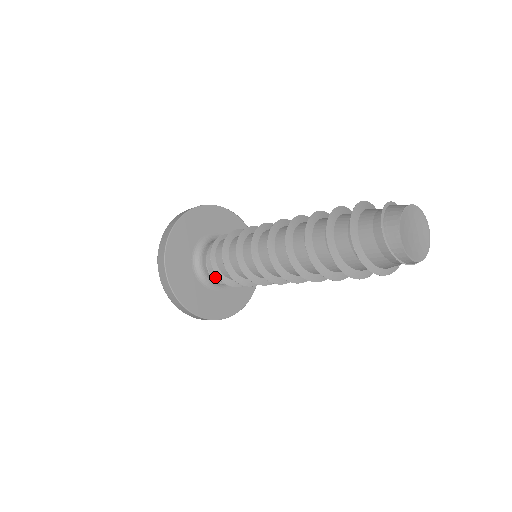
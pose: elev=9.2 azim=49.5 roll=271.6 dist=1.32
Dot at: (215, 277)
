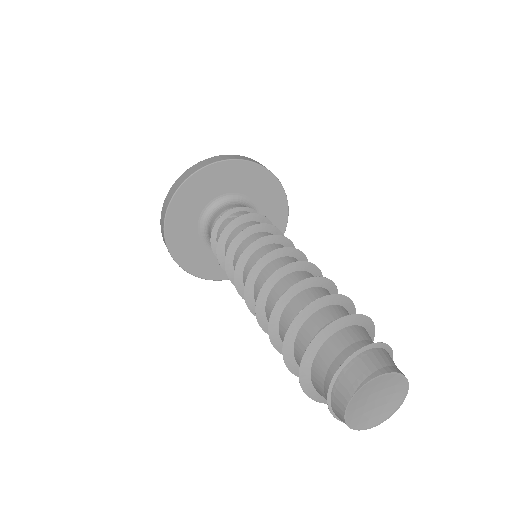
Dot at: occluded
